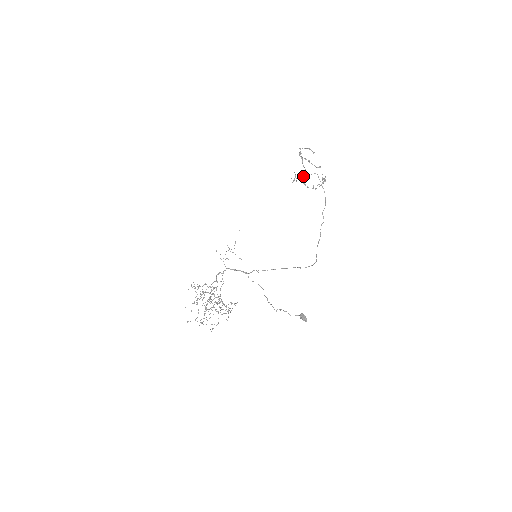
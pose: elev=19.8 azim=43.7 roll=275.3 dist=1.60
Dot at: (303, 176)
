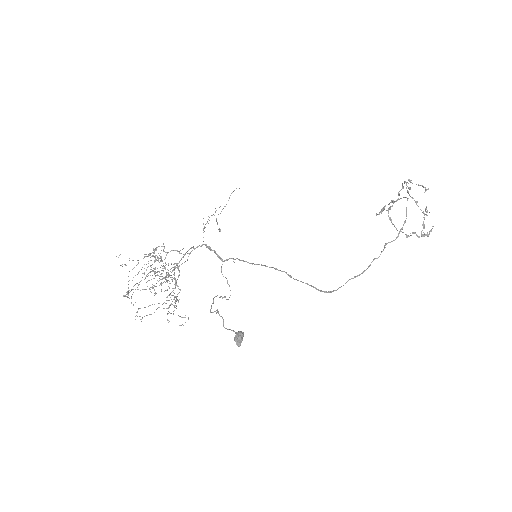
Dot at: (392, 206)
